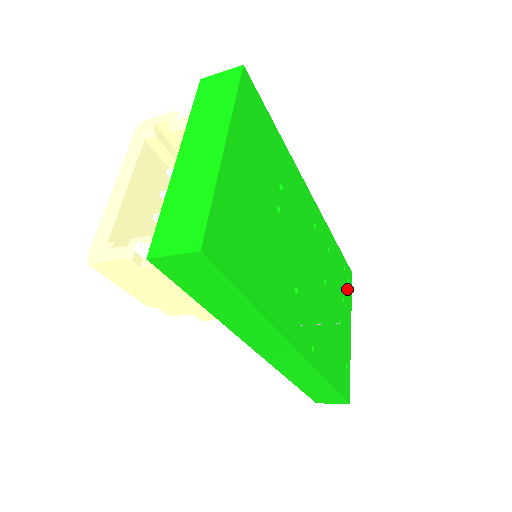
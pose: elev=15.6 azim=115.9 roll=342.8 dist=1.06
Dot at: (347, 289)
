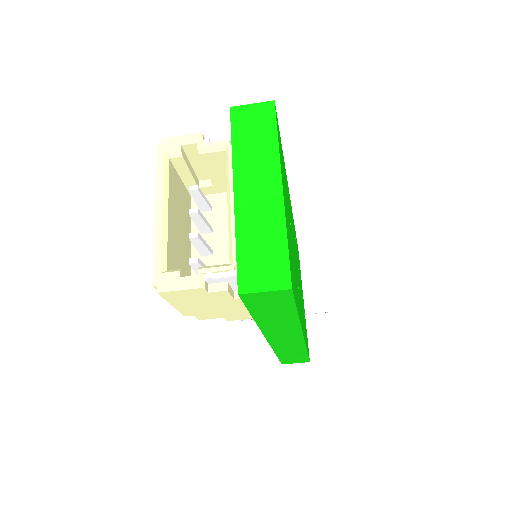
Dot at: occluded
